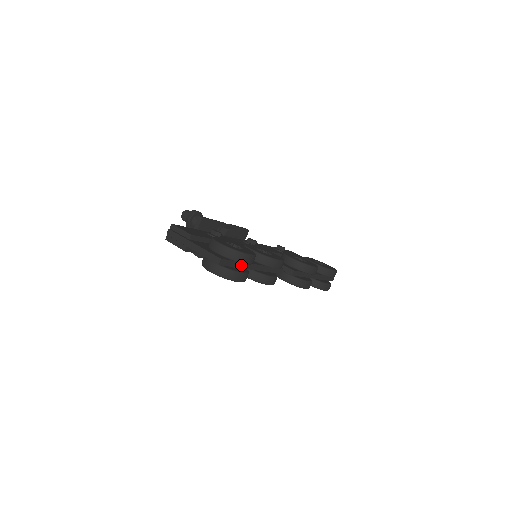
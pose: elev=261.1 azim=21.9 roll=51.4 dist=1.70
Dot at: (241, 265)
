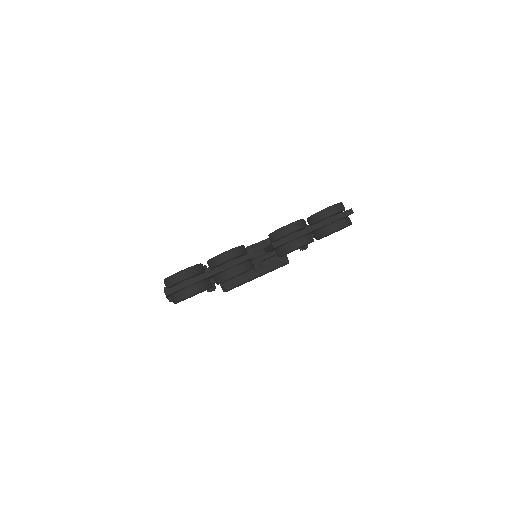
Dot at: (193, 281)
